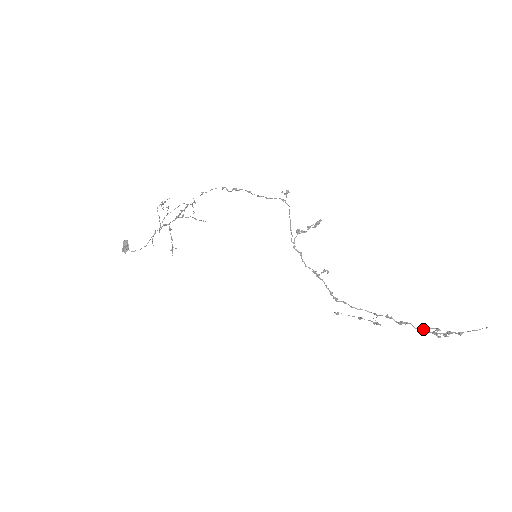
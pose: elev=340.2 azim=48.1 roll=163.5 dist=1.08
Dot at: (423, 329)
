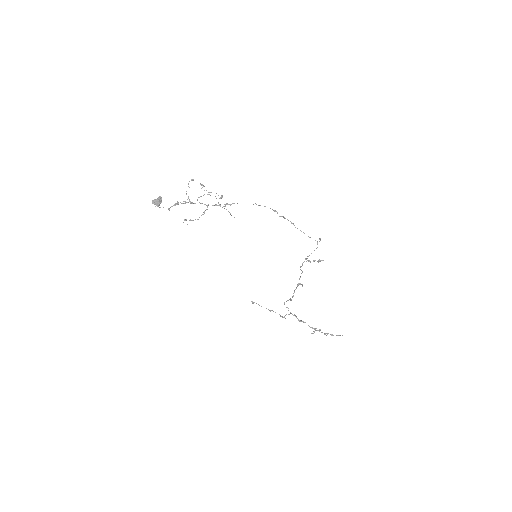
Dot at: (314, 328)
